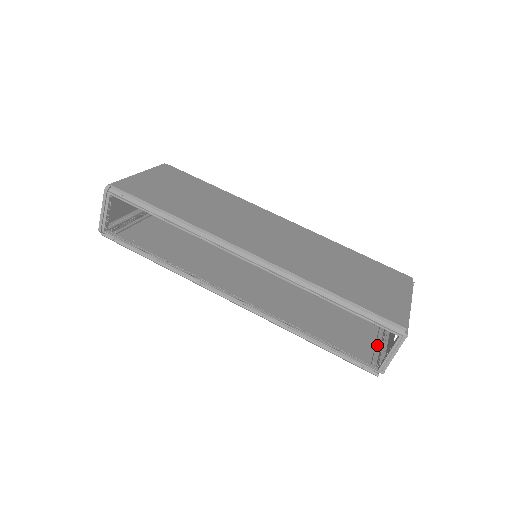
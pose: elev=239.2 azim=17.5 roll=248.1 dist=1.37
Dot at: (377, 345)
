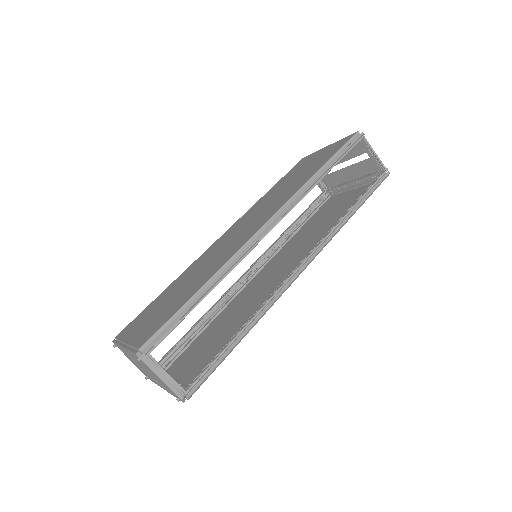
Dot at: (357, 186)
